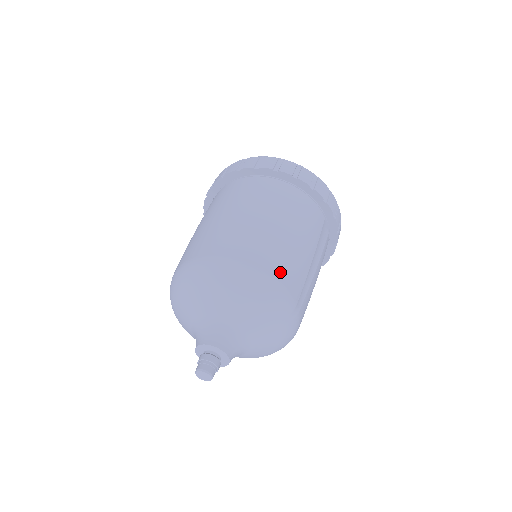
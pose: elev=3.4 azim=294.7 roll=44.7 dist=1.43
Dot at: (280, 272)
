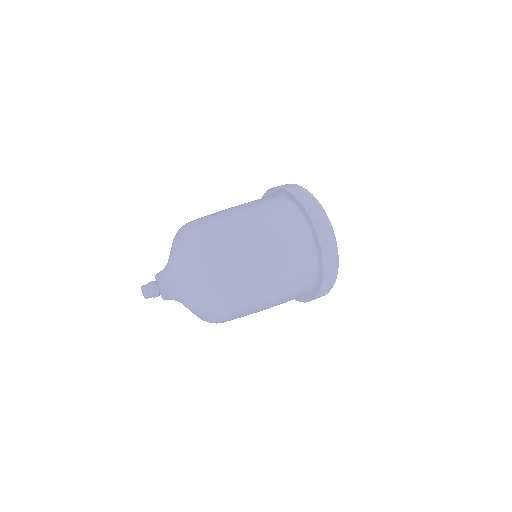
Dot at: (233, 275)
